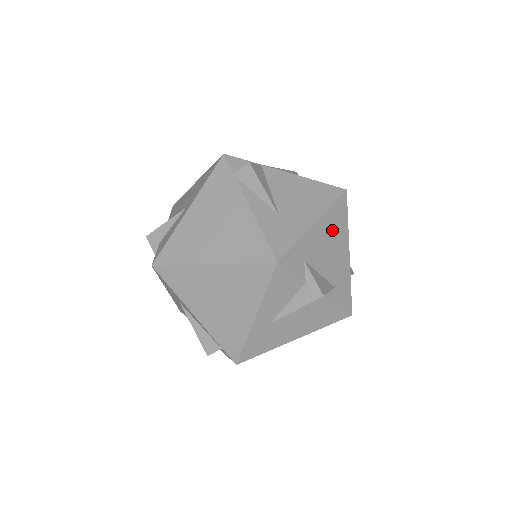
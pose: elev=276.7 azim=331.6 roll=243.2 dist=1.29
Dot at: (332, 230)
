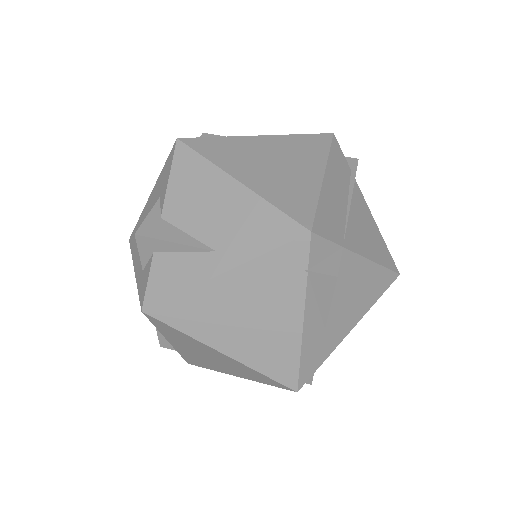
Dot at: occluded
